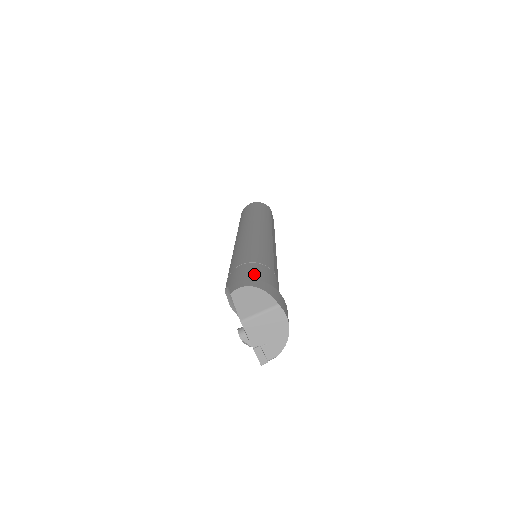
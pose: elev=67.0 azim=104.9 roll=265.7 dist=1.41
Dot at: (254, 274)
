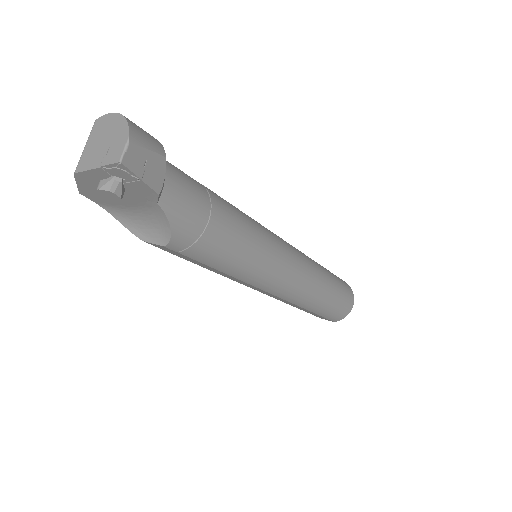
Dot at: occluded
